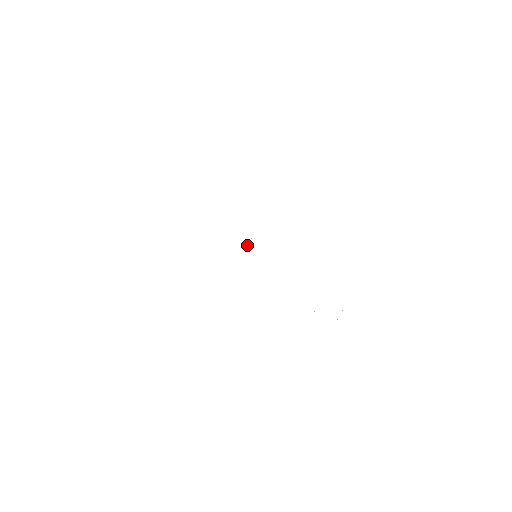
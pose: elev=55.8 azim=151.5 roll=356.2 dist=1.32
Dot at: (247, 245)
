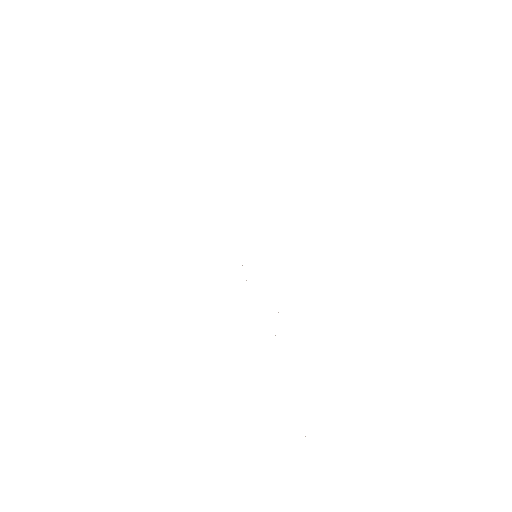
Dot at: occluded
